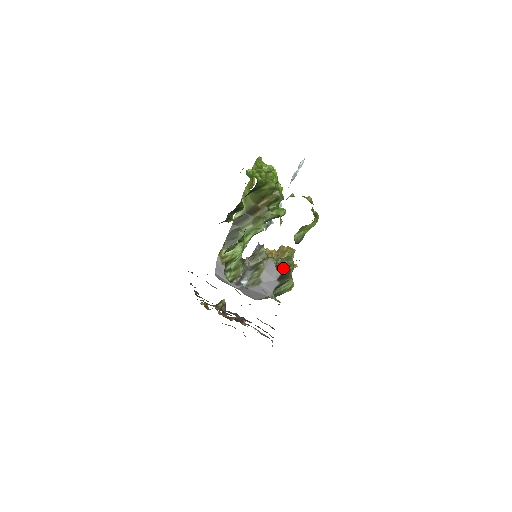
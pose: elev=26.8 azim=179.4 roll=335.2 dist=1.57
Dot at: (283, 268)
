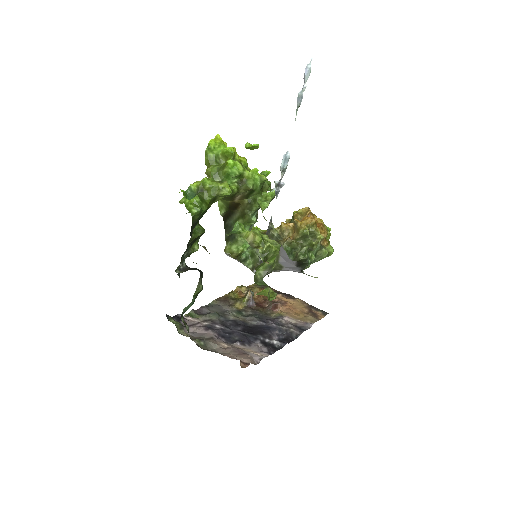
Dot at: (297, 256)
